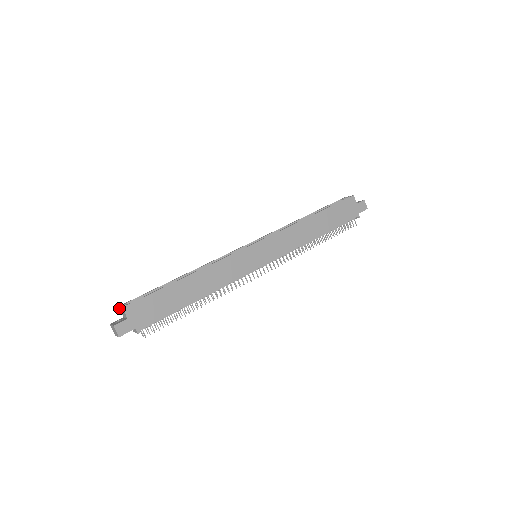
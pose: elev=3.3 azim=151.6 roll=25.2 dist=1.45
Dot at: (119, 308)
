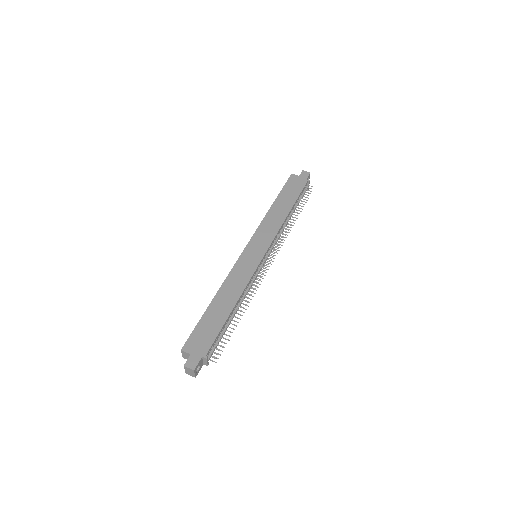
Dot at: (184, 358)
